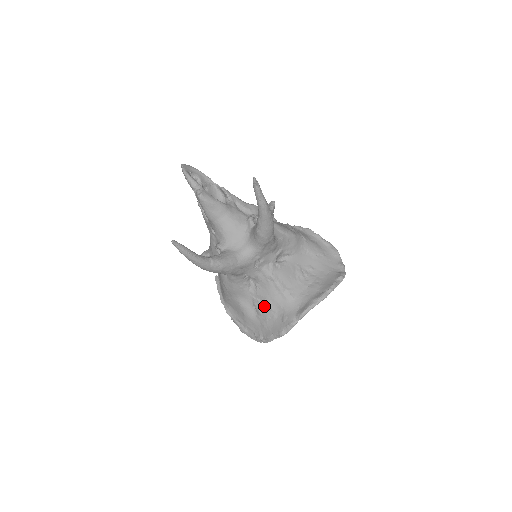
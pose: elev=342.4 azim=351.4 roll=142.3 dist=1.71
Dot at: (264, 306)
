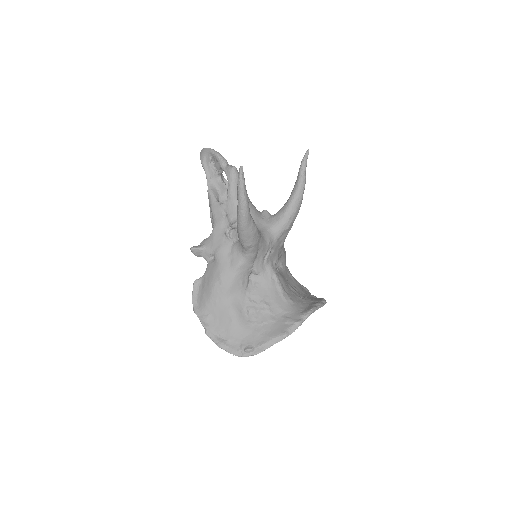
Dot at: (261, 308)
